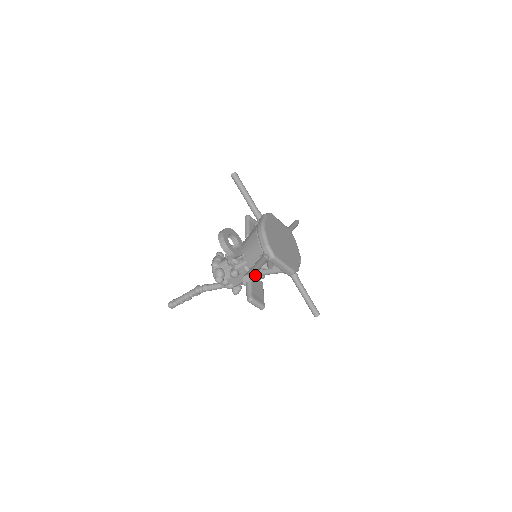
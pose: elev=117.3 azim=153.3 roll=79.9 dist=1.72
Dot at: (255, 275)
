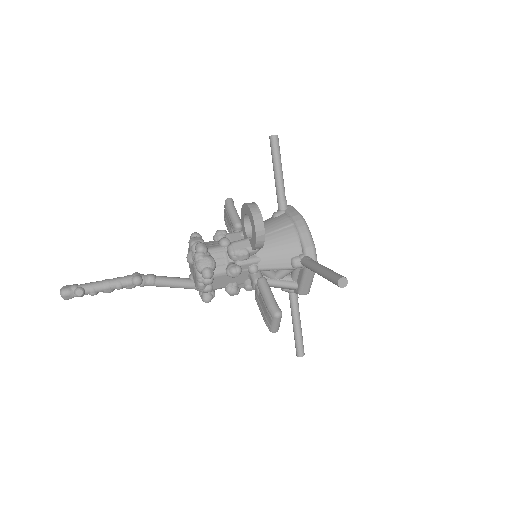
Dot at: occluded
